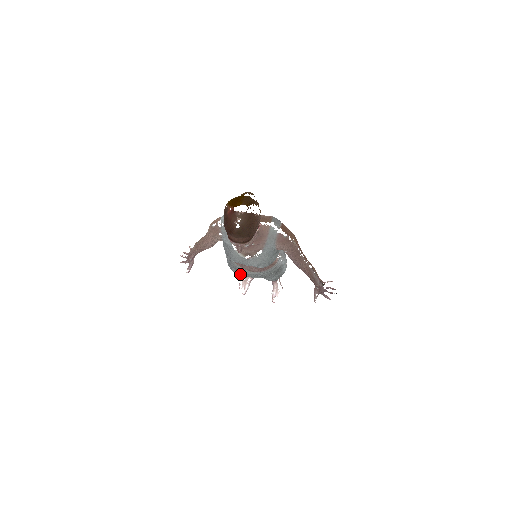
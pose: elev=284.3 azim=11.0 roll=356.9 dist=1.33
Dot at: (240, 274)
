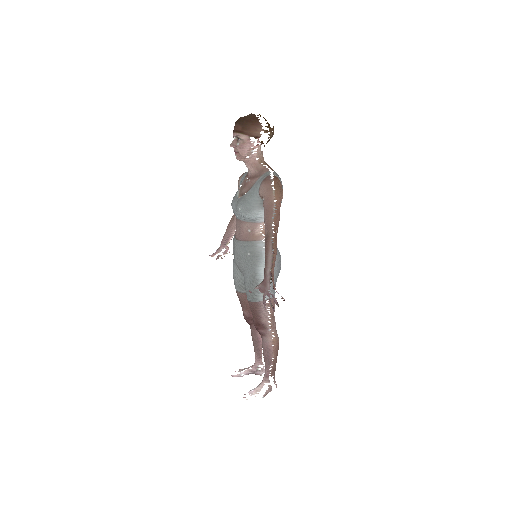
Dot at: (234, 270)
